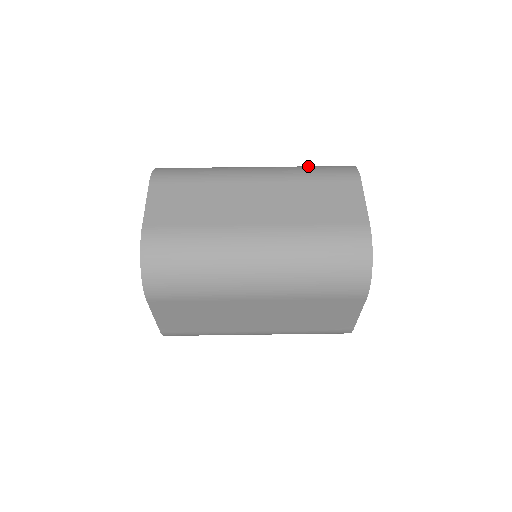
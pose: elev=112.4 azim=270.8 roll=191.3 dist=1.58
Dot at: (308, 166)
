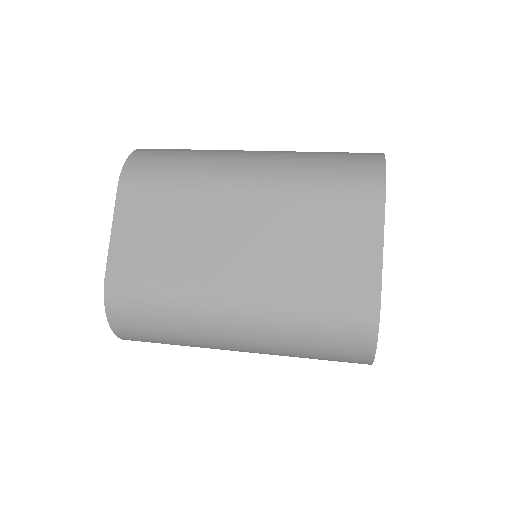
Dot at: occluded
